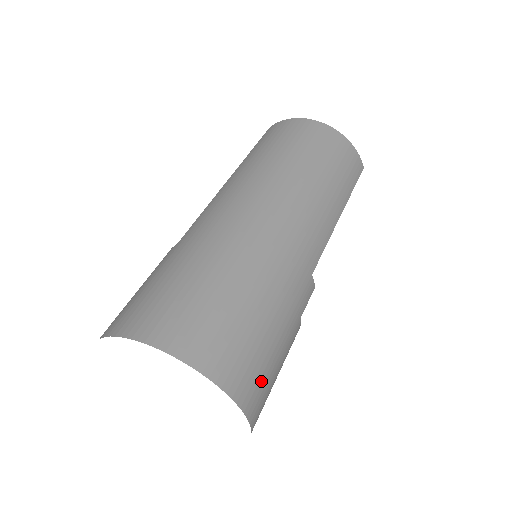
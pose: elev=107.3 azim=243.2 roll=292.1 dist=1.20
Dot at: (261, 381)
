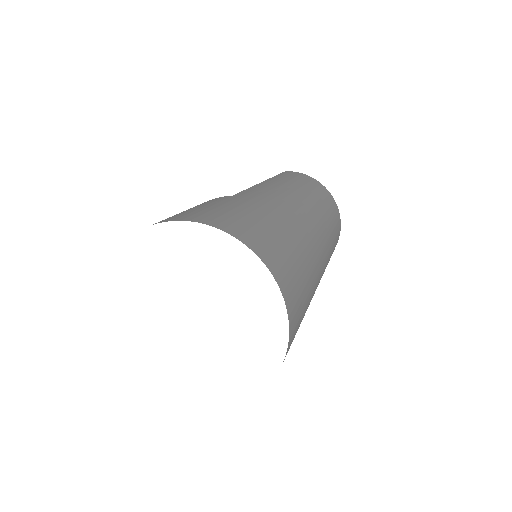
Dot at: occluded
